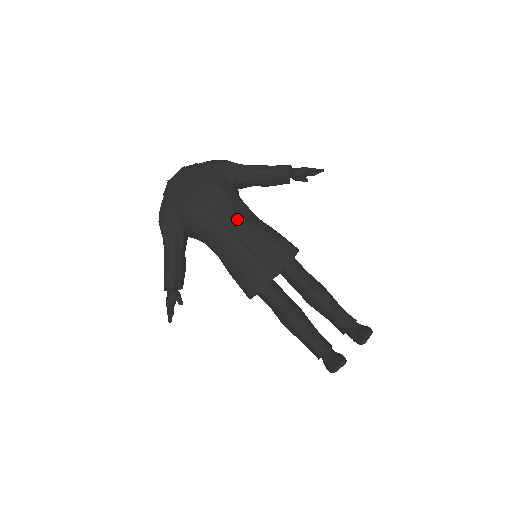
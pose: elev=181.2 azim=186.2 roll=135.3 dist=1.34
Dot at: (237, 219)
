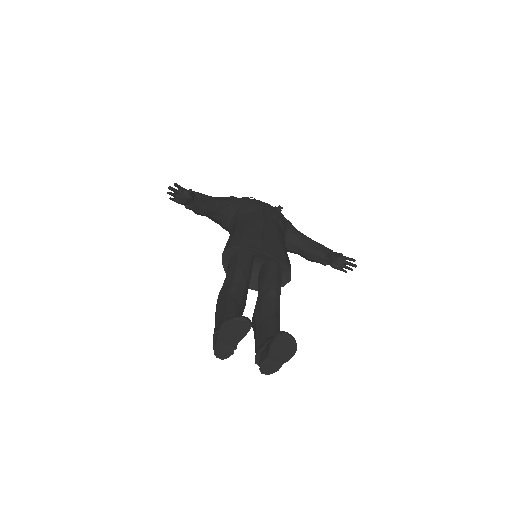
Dot at: (275, 223)
